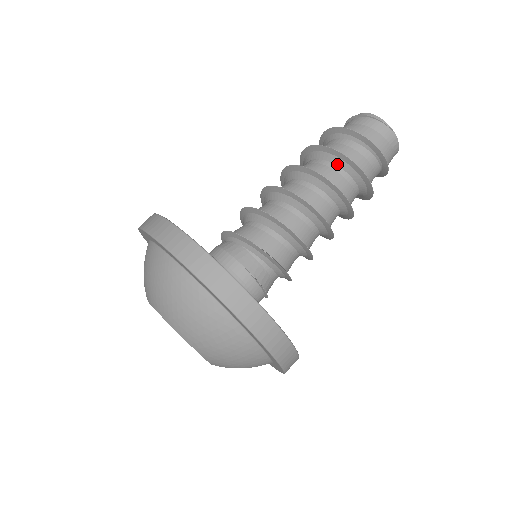
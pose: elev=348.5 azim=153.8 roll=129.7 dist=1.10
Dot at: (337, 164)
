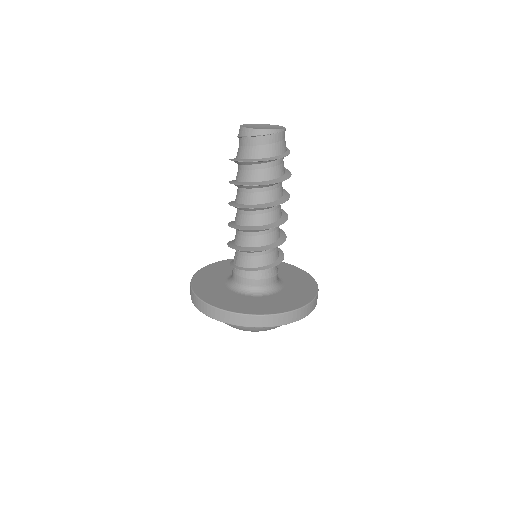
Dot at: (277, 184)
